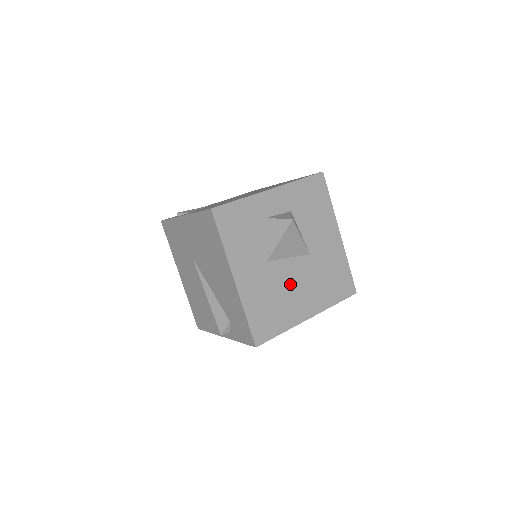
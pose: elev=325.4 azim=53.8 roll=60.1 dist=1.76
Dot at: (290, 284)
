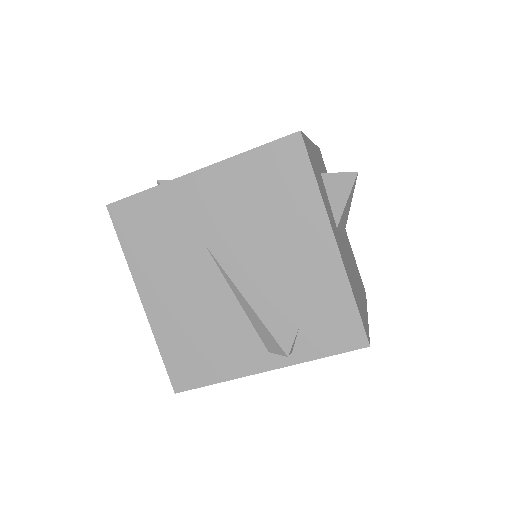
Dot at: (350, 265)
